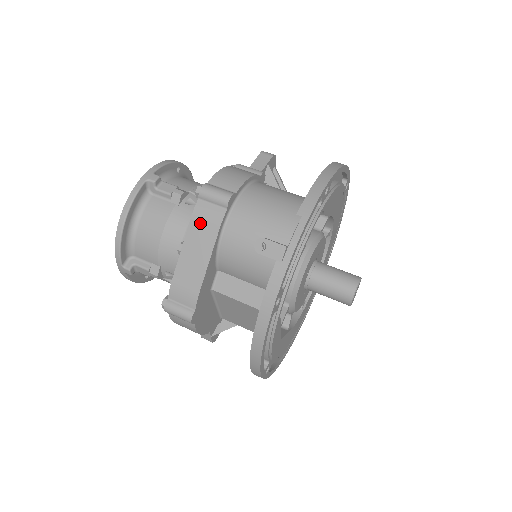
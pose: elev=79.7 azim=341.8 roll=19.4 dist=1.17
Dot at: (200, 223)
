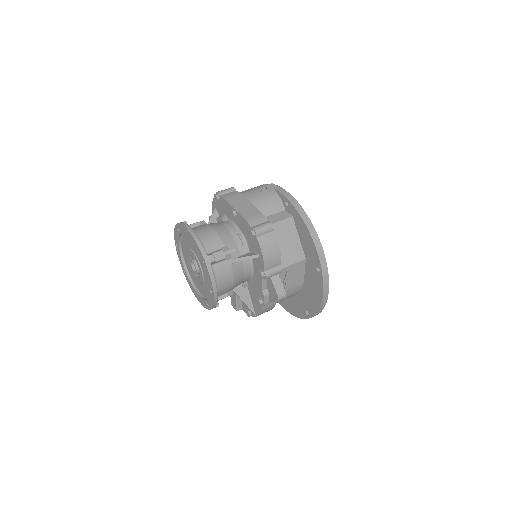
Dot at: (231, 198)
